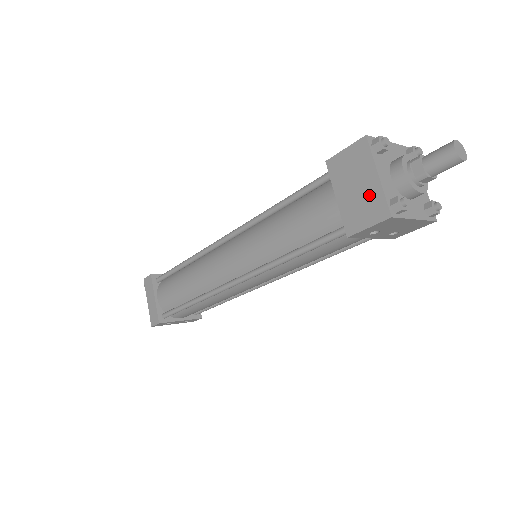
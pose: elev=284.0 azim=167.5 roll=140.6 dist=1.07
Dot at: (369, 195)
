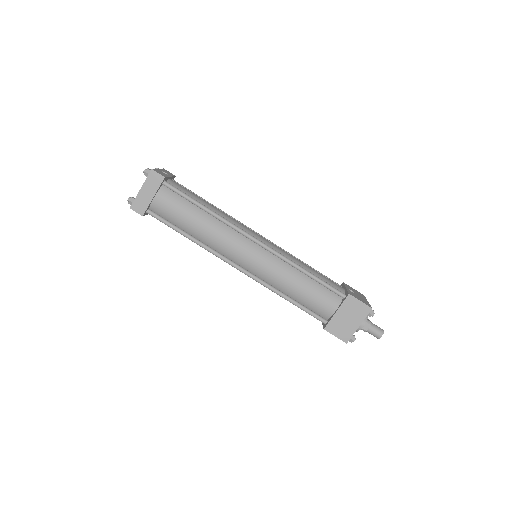
Dot at: (349, 328)
